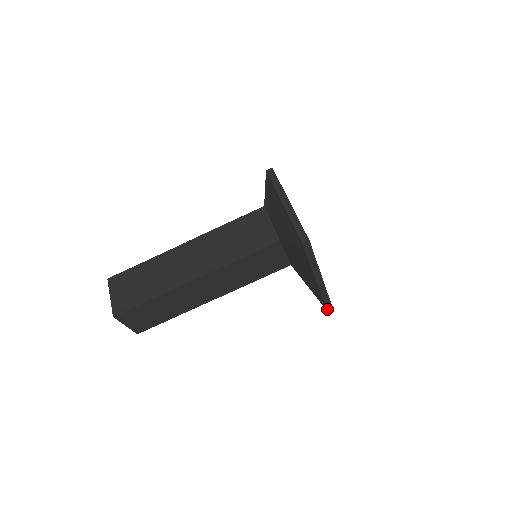
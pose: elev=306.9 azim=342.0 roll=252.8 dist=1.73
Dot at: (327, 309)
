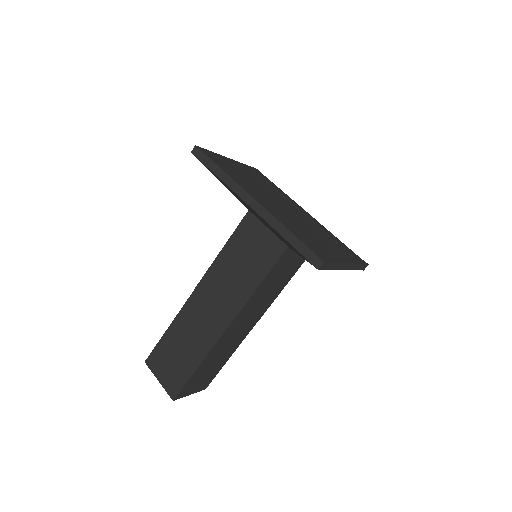
Dot at: (312, 264)
